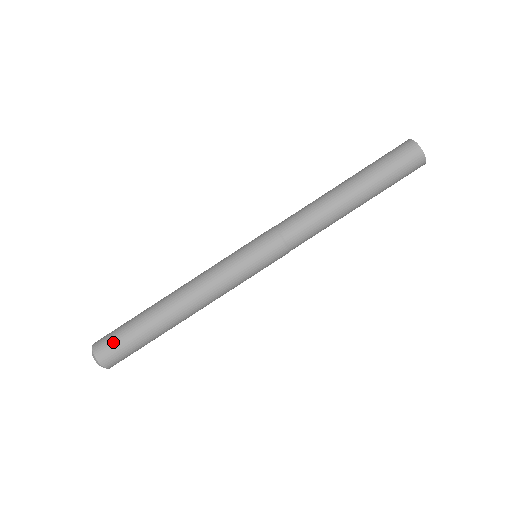
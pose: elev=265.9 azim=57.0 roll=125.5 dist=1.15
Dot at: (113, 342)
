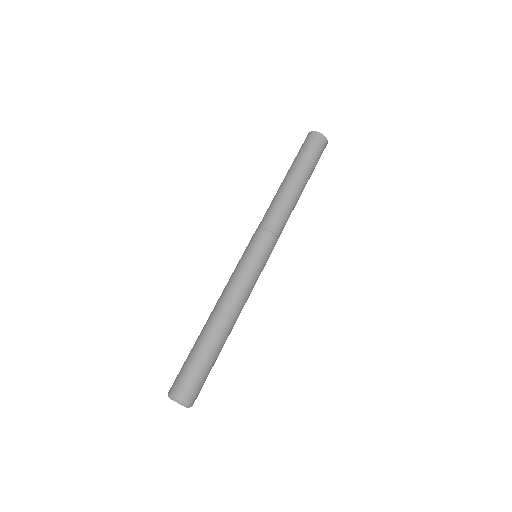
Dot at: (191, 381)
